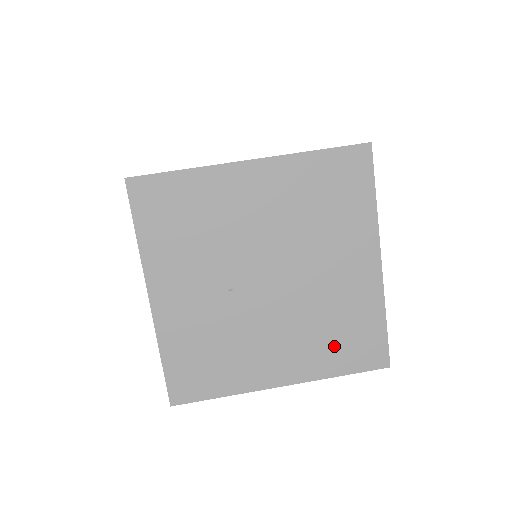
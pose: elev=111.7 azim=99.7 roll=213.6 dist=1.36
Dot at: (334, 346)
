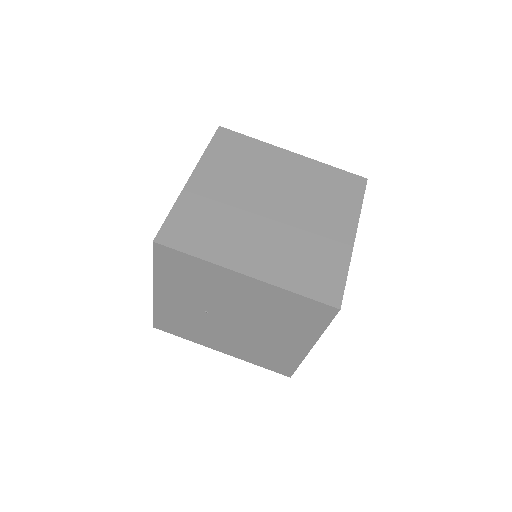
Dot at: (261, 357)
